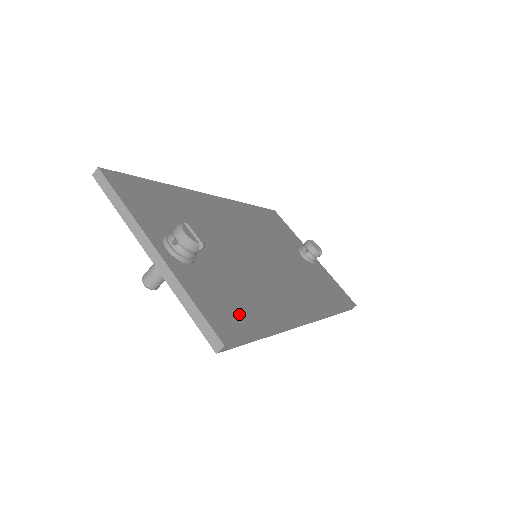
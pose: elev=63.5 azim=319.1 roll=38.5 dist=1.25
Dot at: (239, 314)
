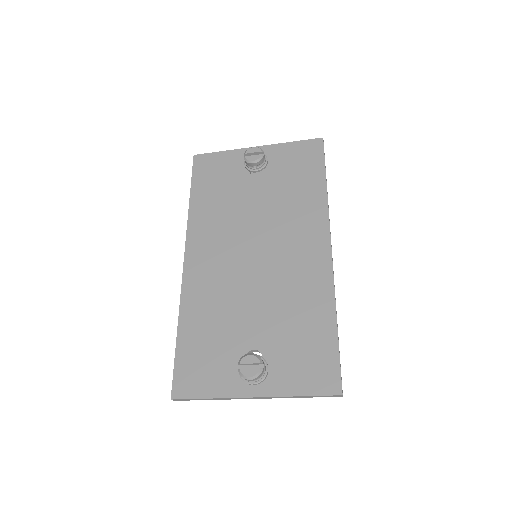
Dot at: (318, 352)
